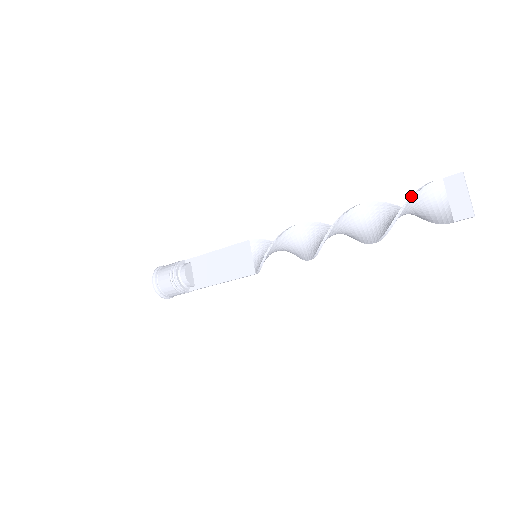
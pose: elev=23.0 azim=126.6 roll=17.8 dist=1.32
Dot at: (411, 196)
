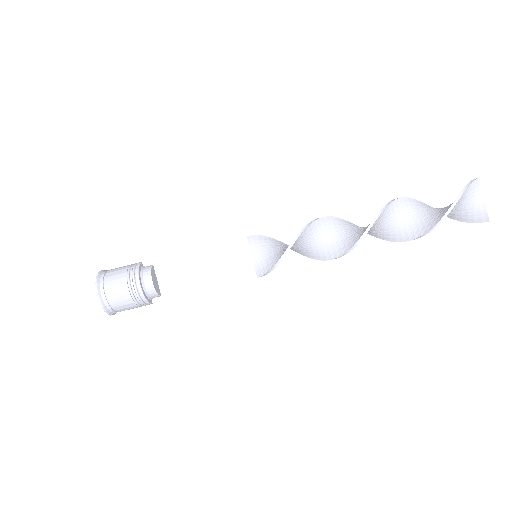
Dot at: (459, 195)
